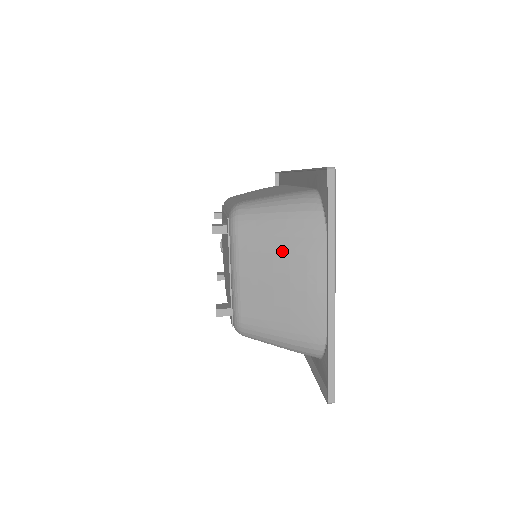
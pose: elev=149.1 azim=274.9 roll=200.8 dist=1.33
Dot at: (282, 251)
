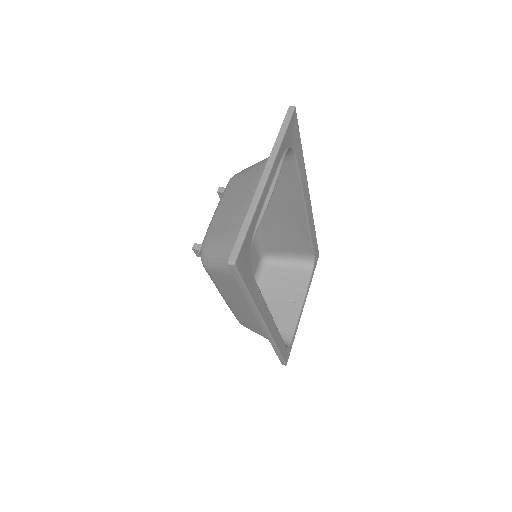
Dot at: (251, 180)
